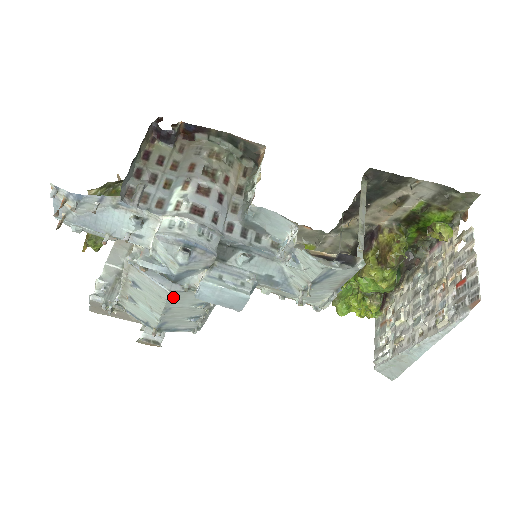
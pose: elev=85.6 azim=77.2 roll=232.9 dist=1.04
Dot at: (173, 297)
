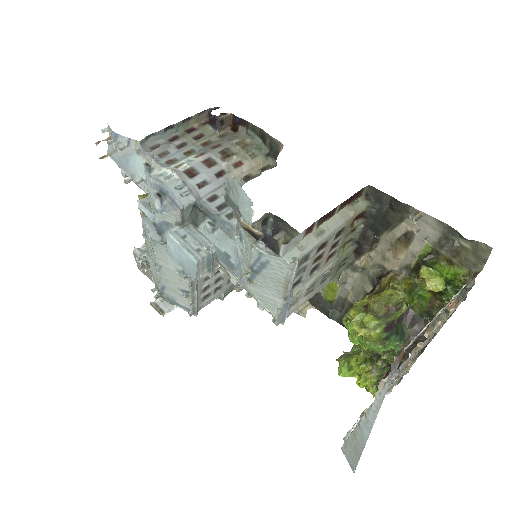
Dot at: (158, 250)
